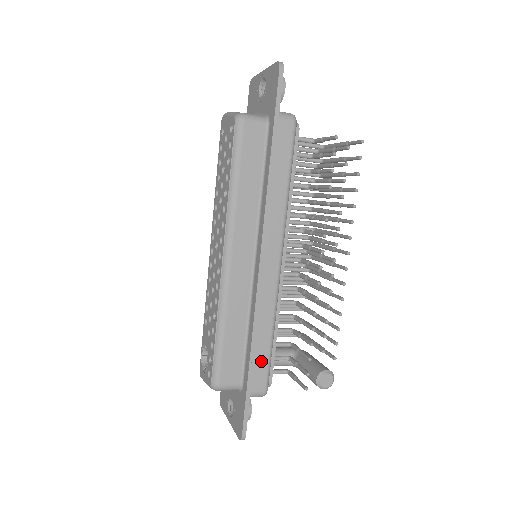
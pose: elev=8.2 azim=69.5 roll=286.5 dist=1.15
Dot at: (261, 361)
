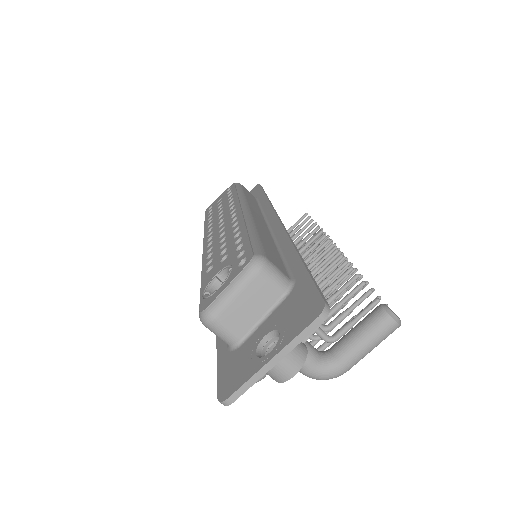
Dot at: occluded
